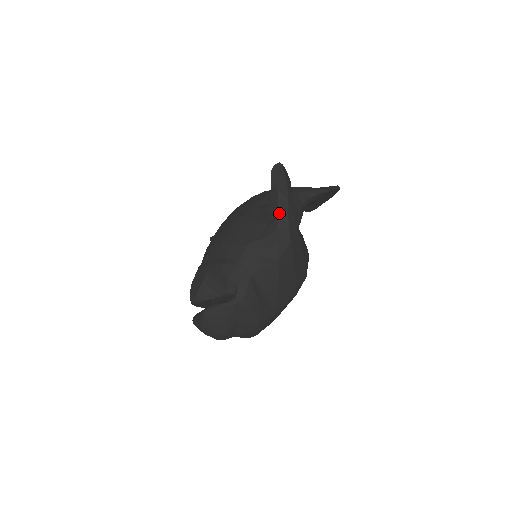
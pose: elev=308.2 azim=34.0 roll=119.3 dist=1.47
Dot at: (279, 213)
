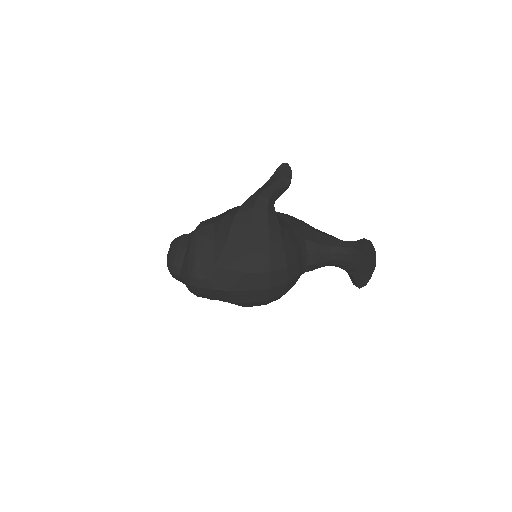
Dot at: (260, 188)
